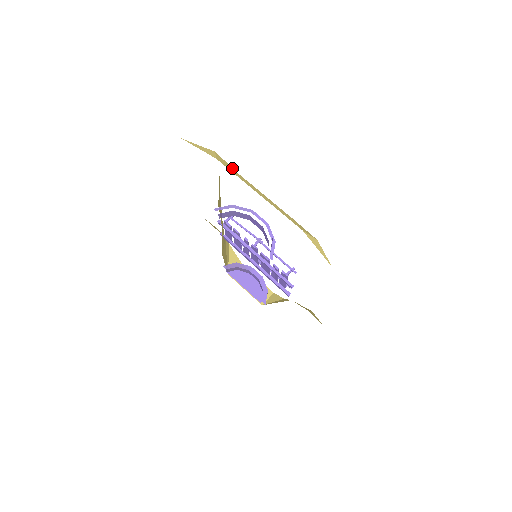
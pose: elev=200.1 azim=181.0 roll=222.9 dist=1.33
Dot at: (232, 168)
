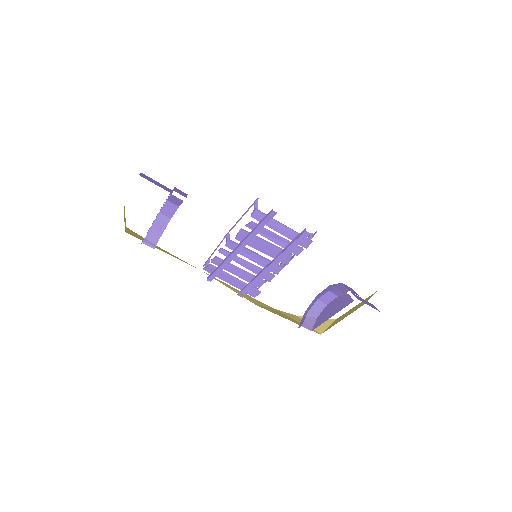
Dot at: occluded
